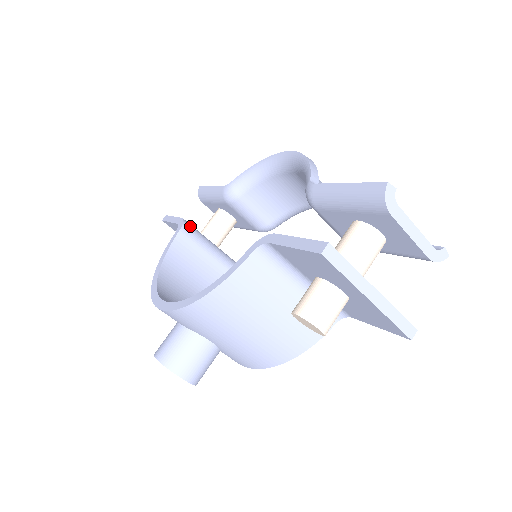
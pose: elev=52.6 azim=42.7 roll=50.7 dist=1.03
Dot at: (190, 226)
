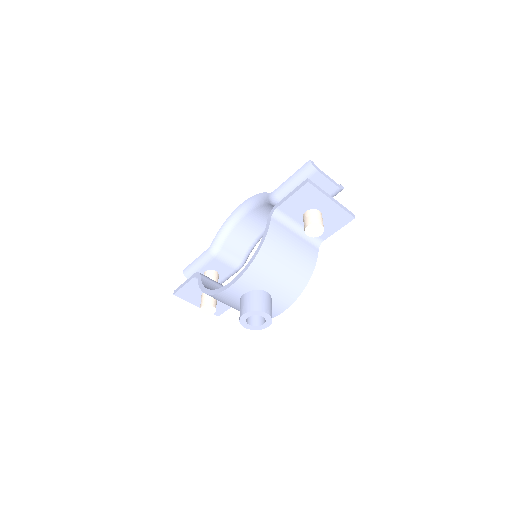
Dot at: occluded
